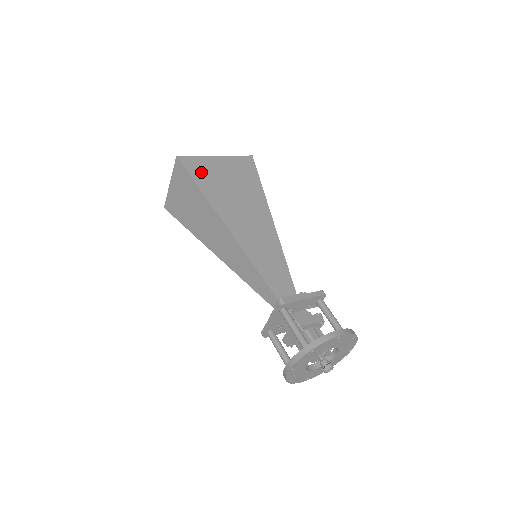
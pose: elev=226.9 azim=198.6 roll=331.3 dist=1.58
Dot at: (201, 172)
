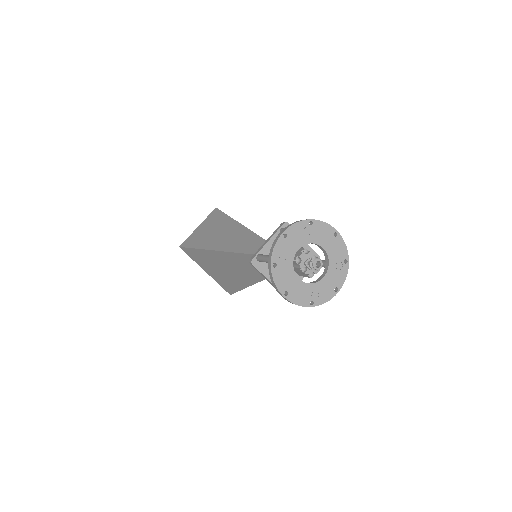
Dot at: occluded
